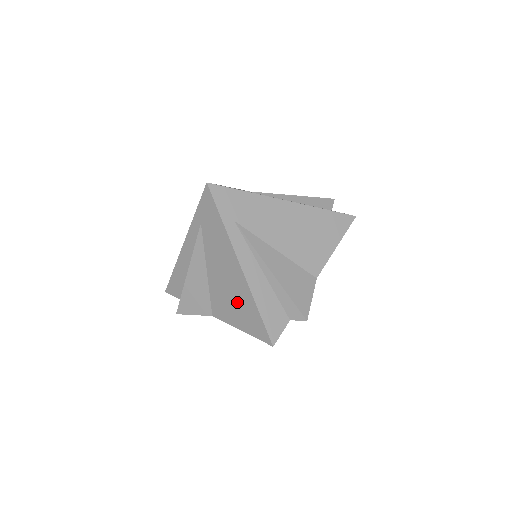
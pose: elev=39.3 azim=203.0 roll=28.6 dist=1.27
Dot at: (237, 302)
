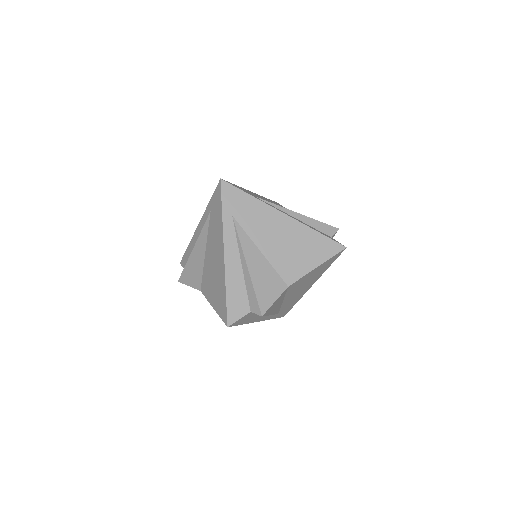
Dot at: (216, 283)
